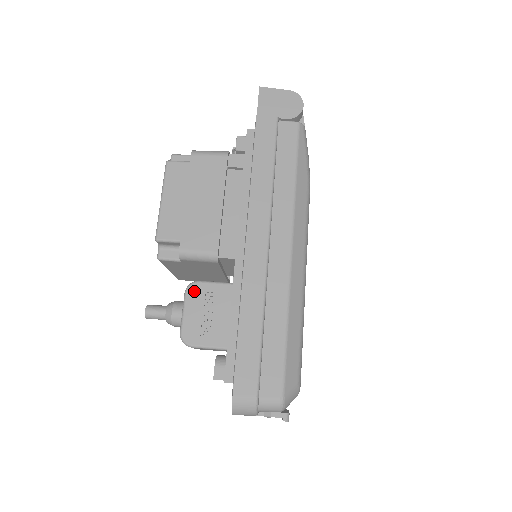
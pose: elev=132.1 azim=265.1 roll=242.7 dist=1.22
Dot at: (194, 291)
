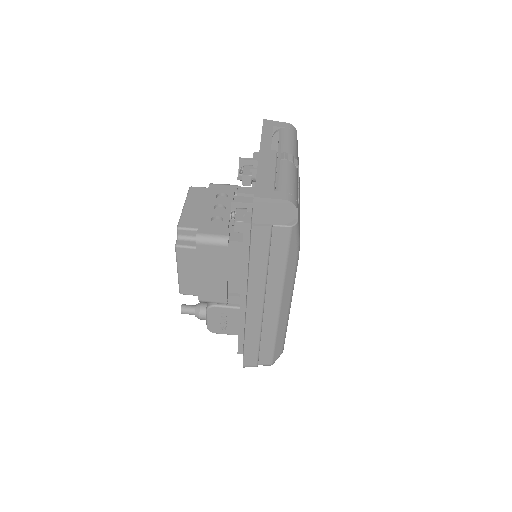
Dot at: (213, 311)
